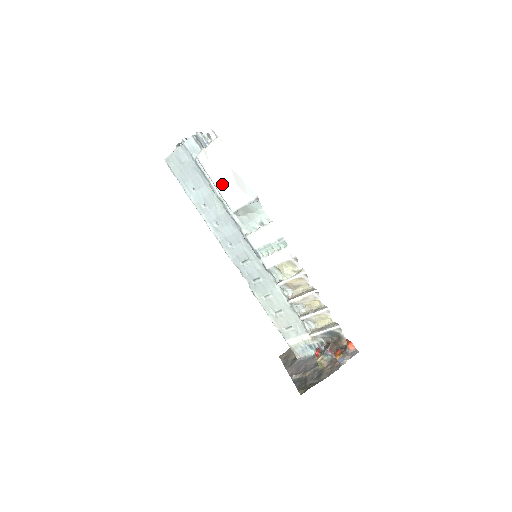
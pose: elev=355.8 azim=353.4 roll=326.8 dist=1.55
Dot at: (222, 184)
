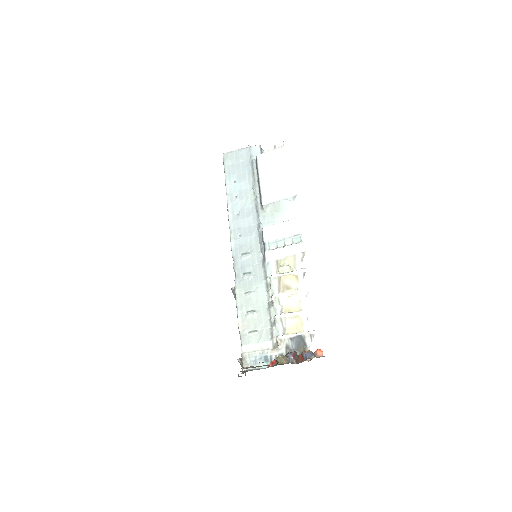
Dot at: (267, 181)
